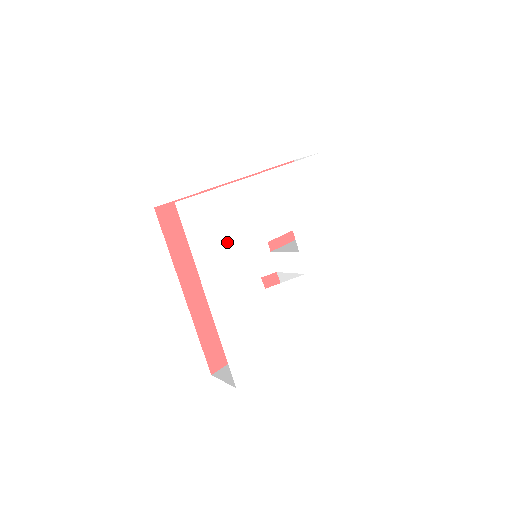
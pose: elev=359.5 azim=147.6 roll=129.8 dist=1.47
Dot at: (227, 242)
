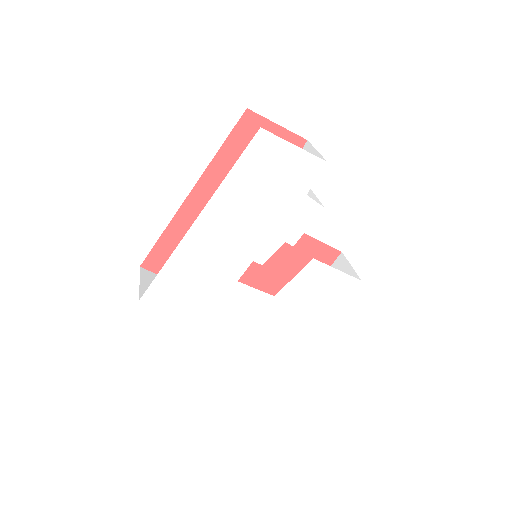
Dot at: (210, 291)
